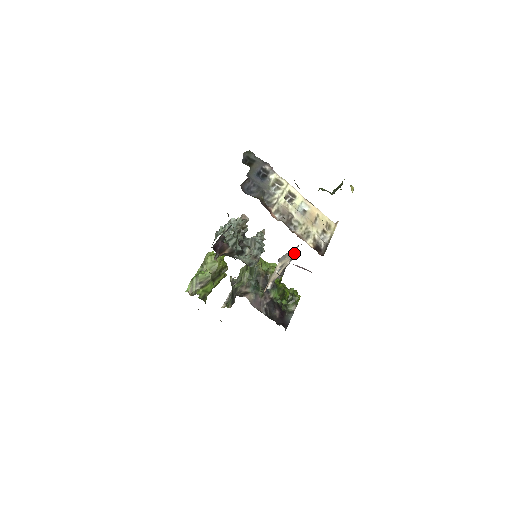
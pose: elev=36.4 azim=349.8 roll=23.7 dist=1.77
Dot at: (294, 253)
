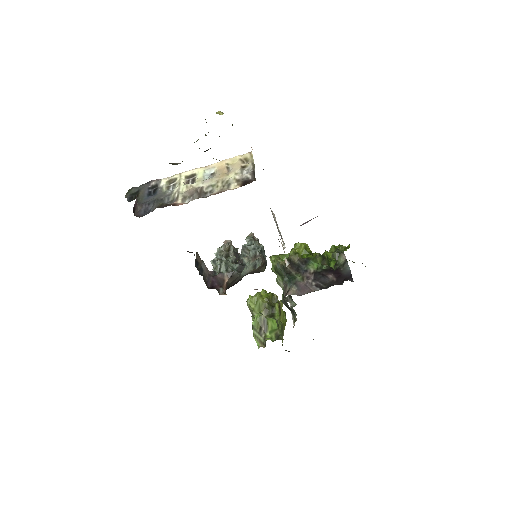
Dot at: (274, 217)
